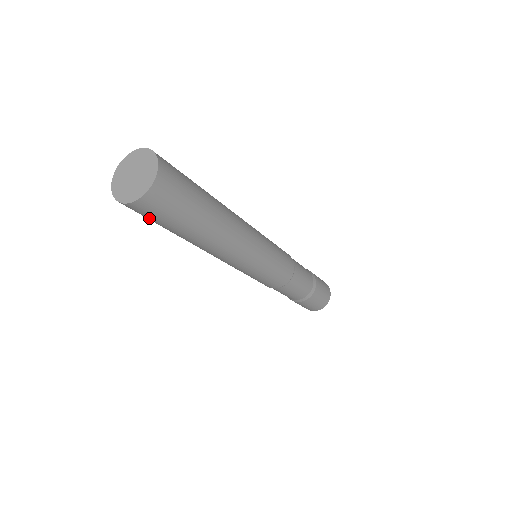
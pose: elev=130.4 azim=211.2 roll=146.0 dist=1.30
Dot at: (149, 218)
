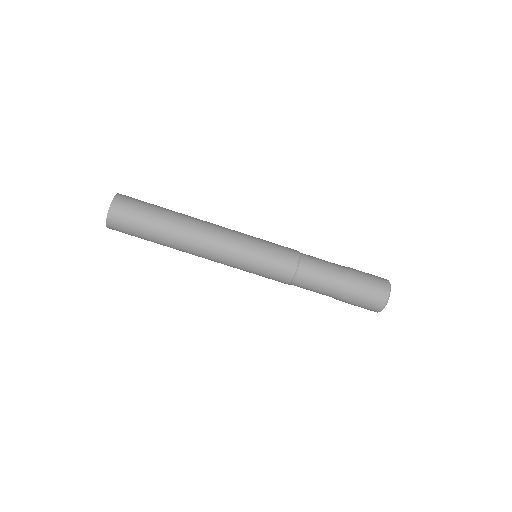
Dot at: occluded
